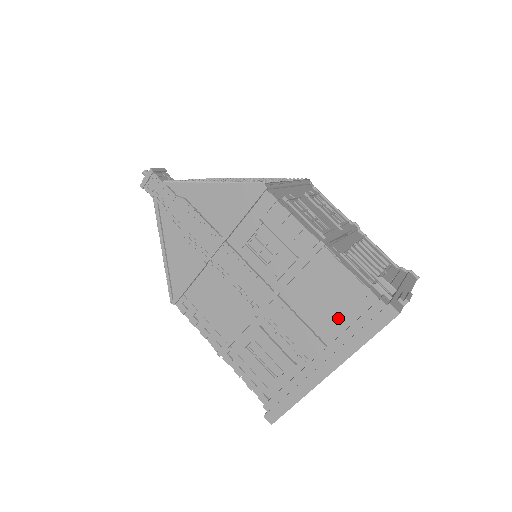
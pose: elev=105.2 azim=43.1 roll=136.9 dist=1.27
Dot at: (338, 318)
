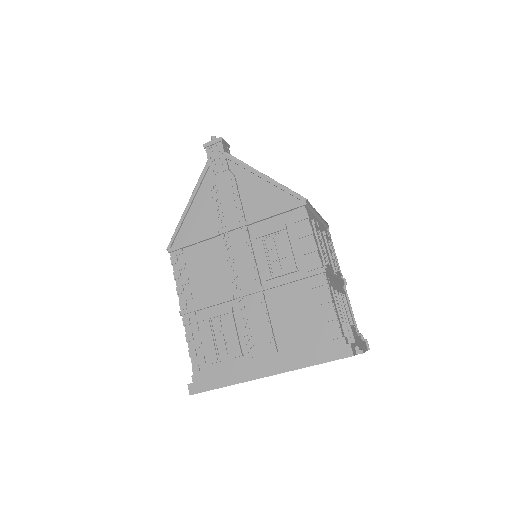
Dot at: (301, 335)
